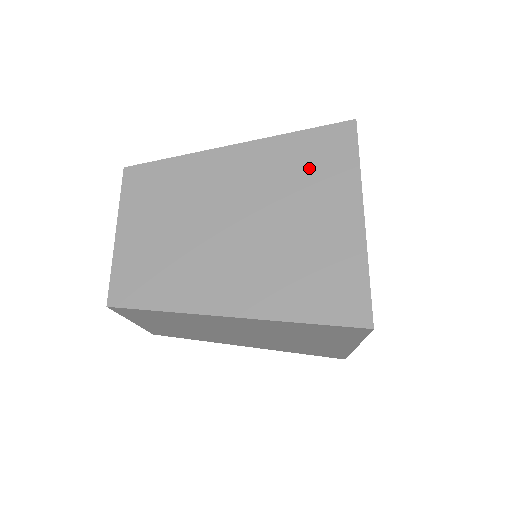
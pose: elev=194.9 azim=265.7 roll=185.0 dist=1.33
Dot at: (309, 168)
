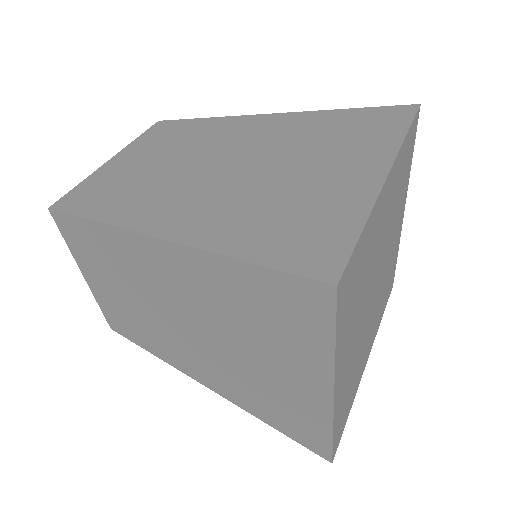
Dot at: (263, 317)
